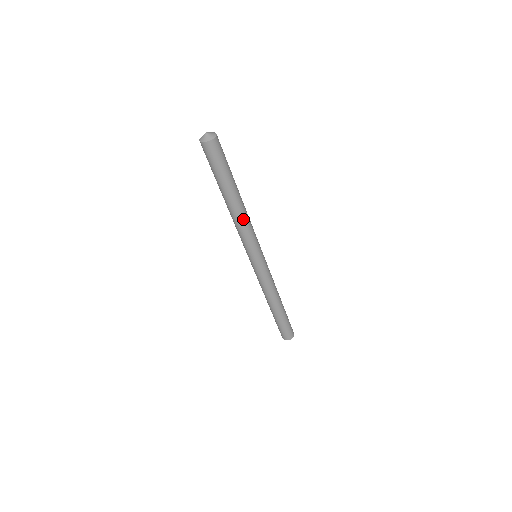
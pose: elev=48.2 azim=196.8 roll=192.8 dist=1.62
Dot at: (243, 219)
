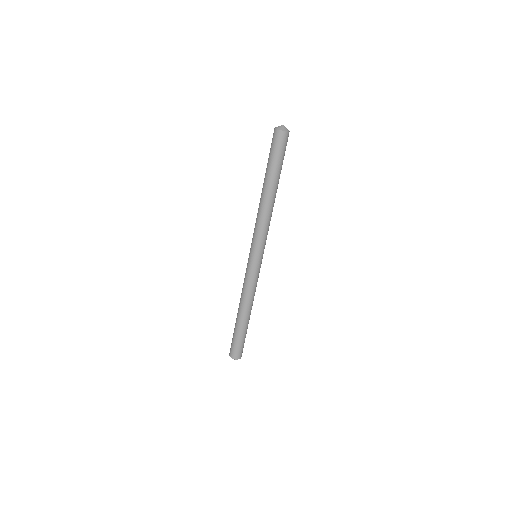
Dot at: (263, 212)
